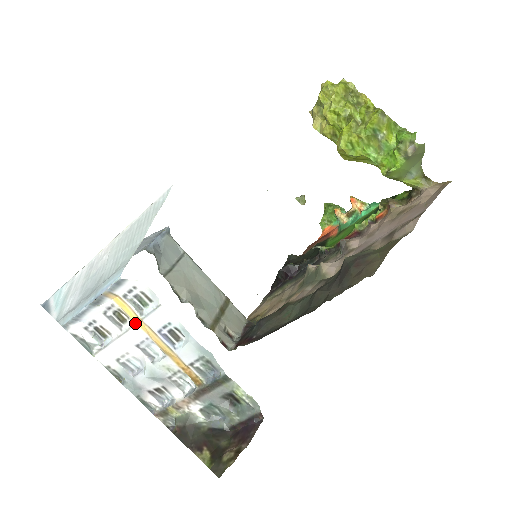
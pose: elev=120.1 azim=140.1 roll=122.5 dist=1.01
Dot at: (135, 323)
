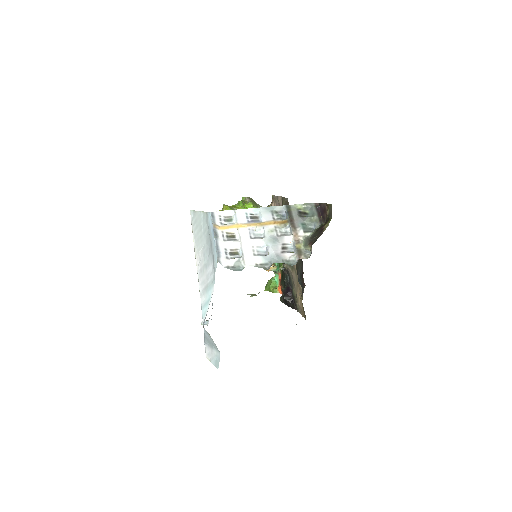
Dot at: (237, 228)
